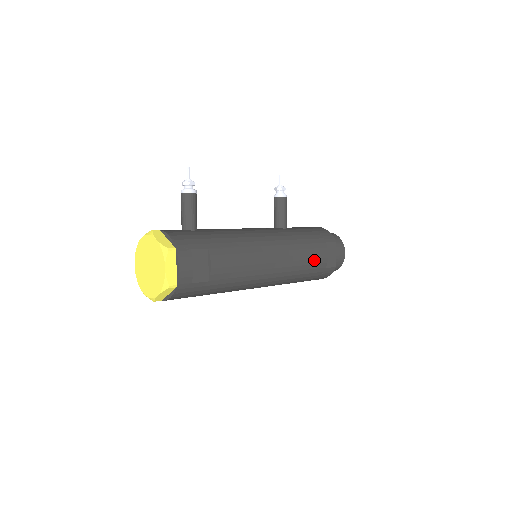
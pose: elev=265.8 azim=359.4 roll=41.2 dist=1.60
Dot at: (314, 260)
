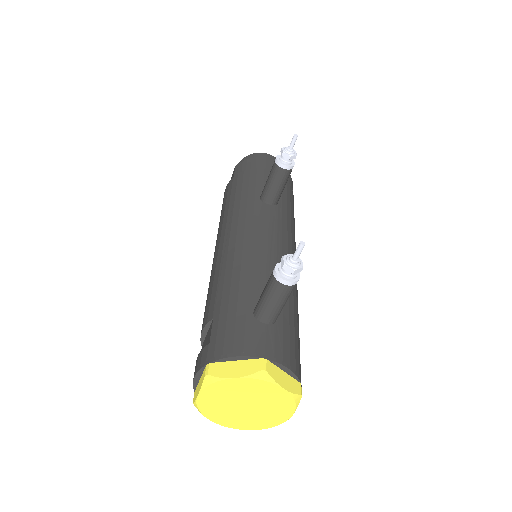
Dot at: occluded
